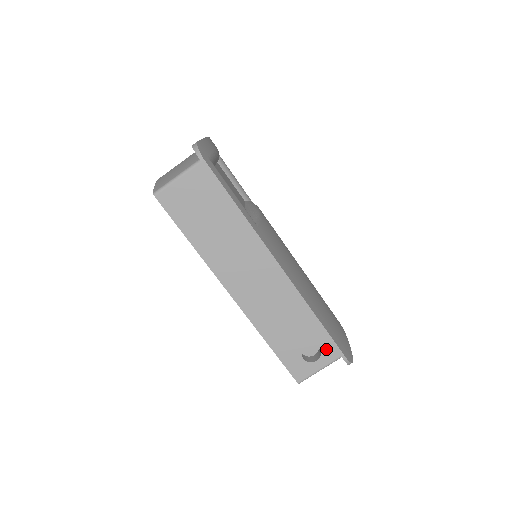
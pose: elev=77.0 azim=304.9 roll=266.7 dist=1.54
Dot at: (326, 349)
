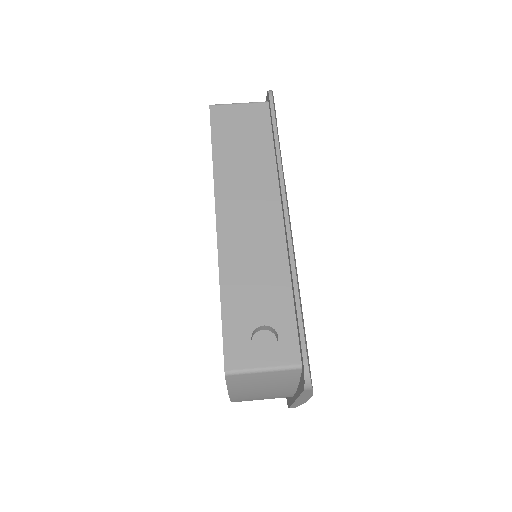
Dot at: (286, 343)
